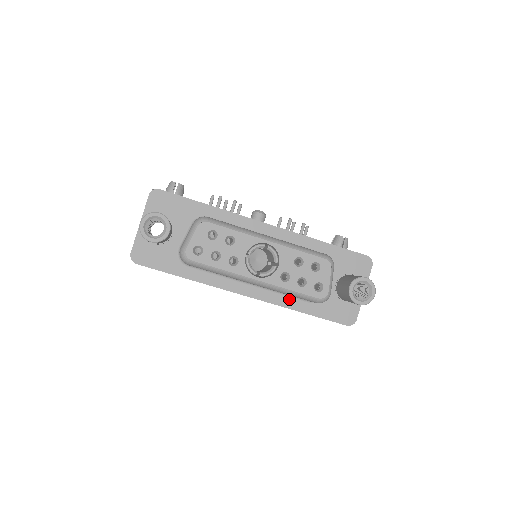
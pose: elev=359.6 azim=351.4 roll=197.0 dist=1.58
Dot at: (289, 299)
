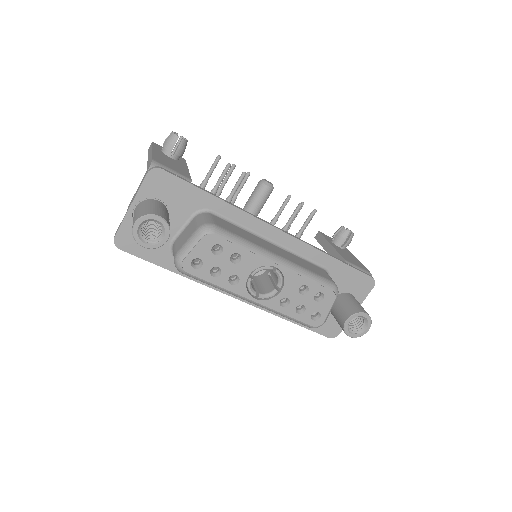
Dot at: occluded
